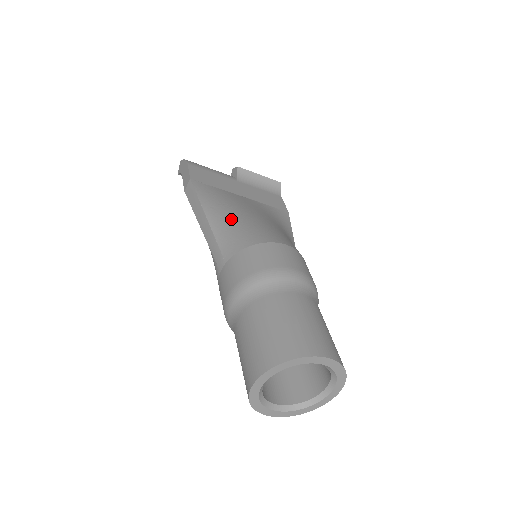
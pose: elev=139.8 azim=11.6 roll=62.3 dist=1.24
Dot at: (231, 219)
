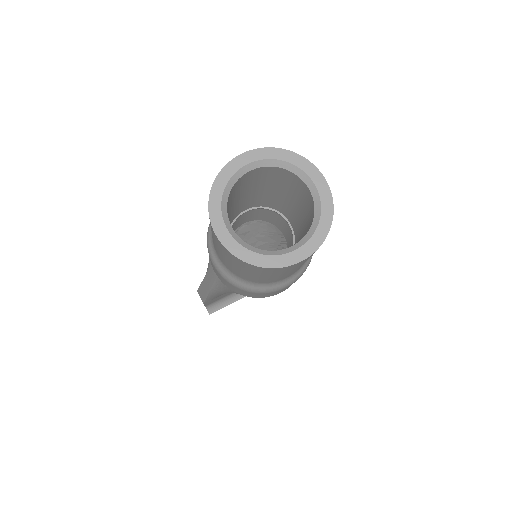
Dot at: occluded
